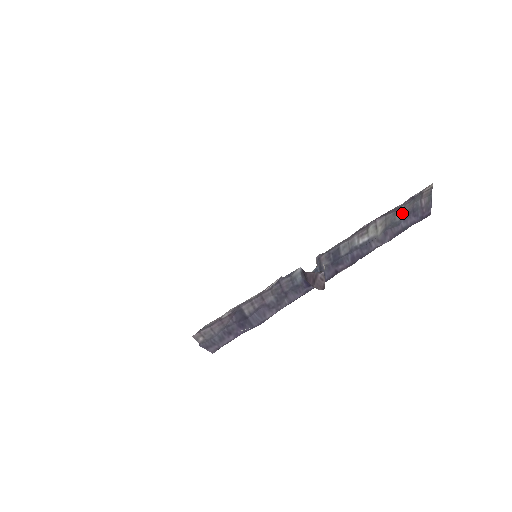
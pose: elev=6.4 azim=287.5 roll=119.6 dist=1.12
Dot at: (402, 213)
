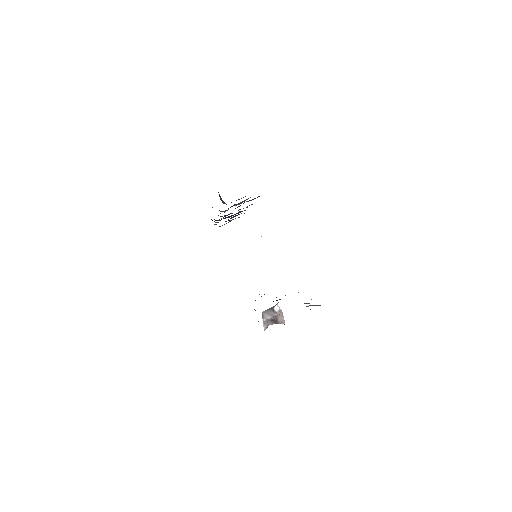
Dot at: occluded
